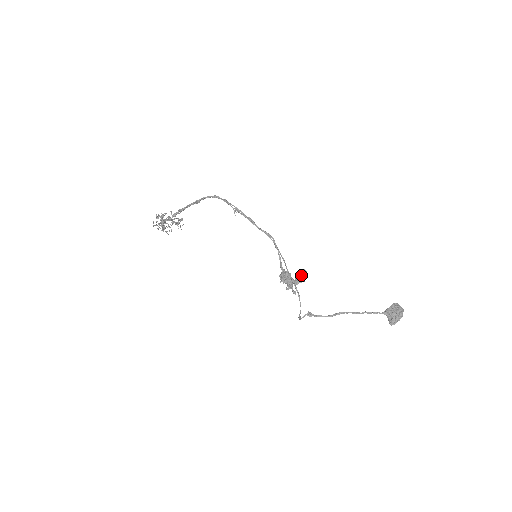
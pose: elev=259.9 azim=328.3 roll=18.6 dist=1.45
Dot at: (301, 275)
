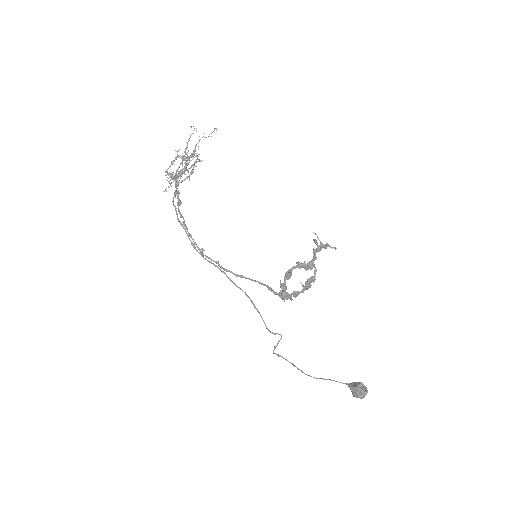
Dot at: (305, 283)
